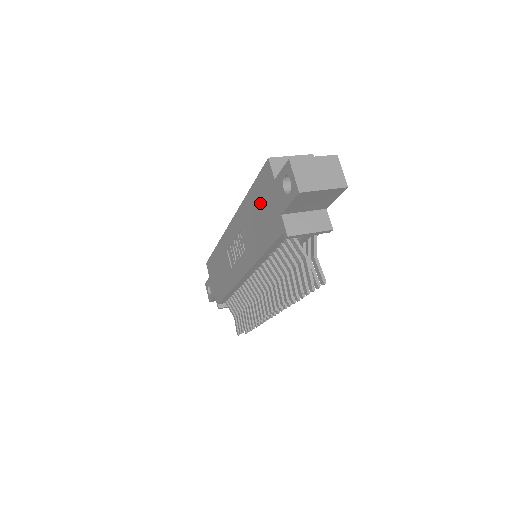
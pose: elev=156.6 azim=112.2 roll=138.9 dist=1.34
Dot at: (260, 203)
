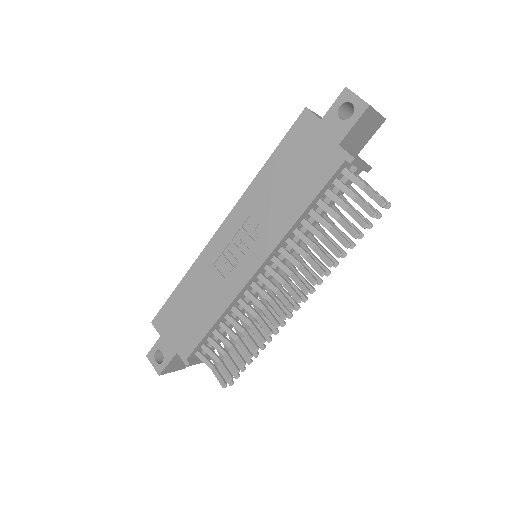
Dot at: (293, 159)
